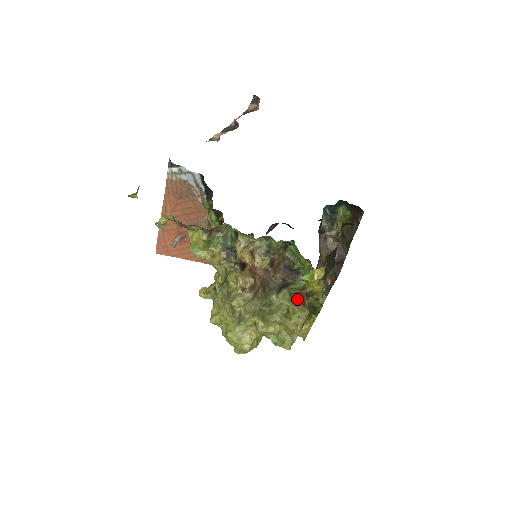
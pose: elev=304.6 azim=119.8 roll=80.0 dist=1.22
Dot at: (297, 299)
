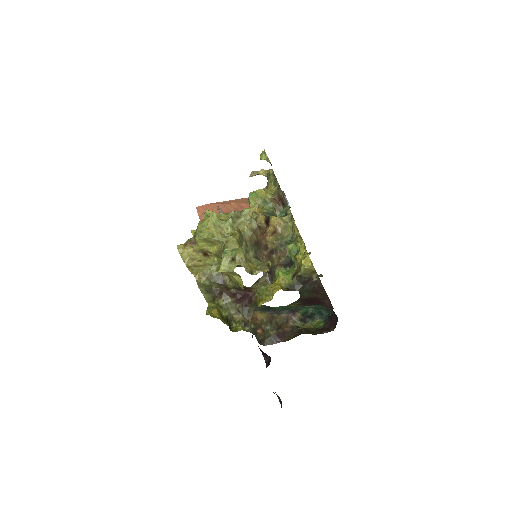
Dot at: (270, 263)
